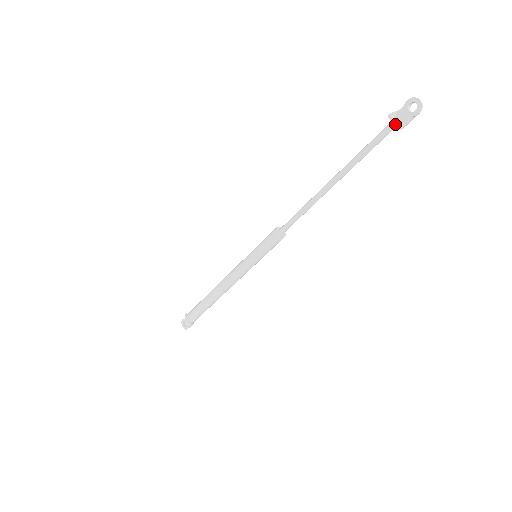
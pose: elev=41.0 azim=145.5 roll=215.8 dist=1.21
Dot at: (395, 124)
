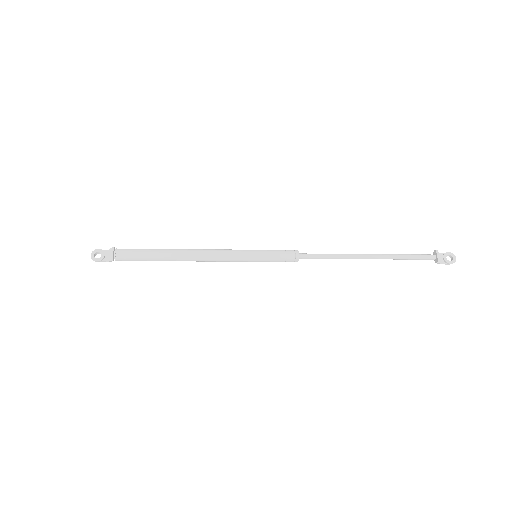
Dot at: (439, 257)
